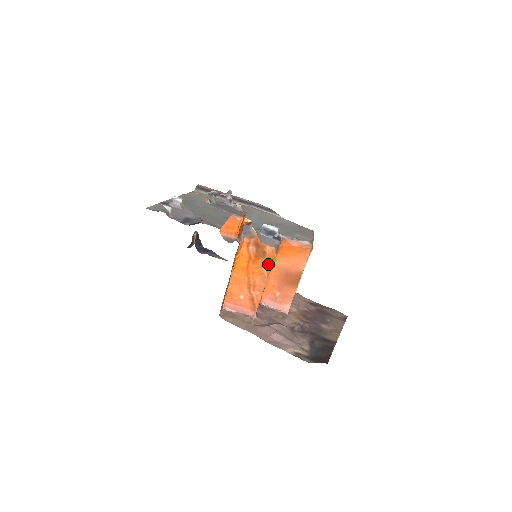
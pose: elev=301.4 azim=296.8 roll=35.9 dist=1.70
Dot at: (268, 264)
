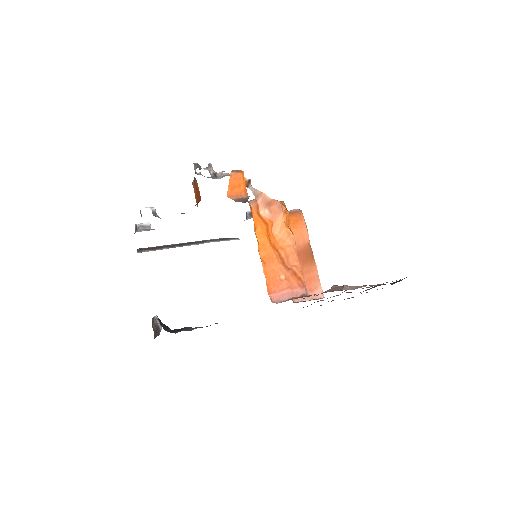
Dot at: (287, 222)
